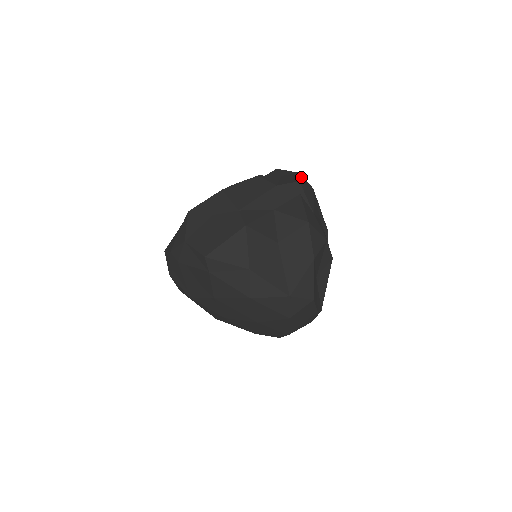
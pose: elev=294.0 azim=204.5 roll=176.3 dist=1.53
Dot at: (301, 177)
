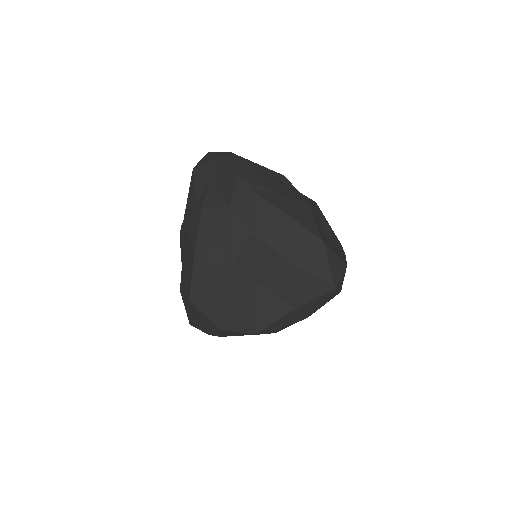
Dot at: (228, 164)
